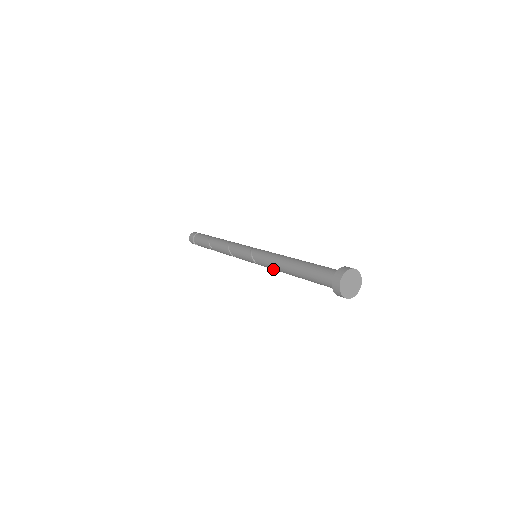
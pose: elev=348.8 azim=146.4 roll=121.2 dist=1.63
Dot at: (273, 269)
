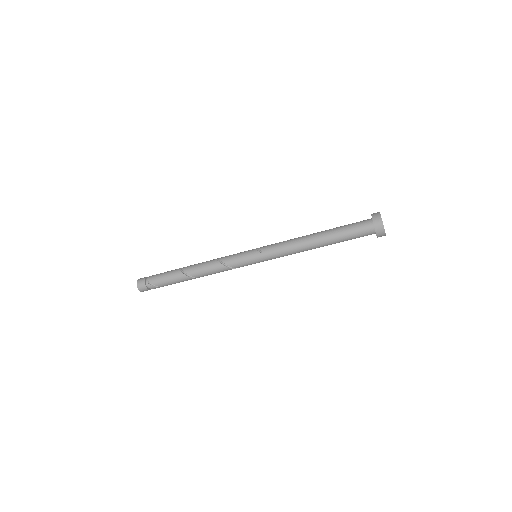
Dot at: (286, 249)
